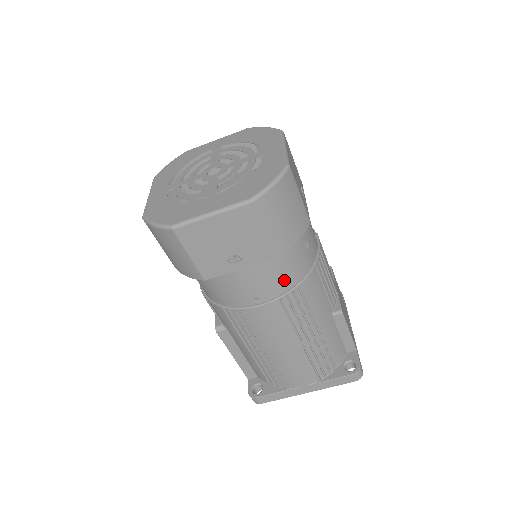
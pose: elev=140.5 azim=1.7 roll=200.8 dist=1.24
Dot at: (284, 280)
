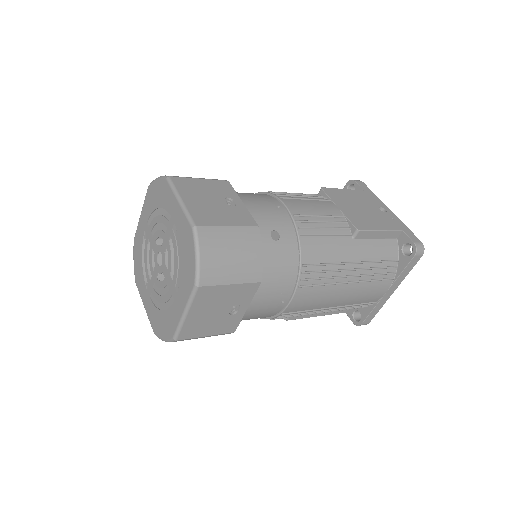
Dot at: (286, 276)
